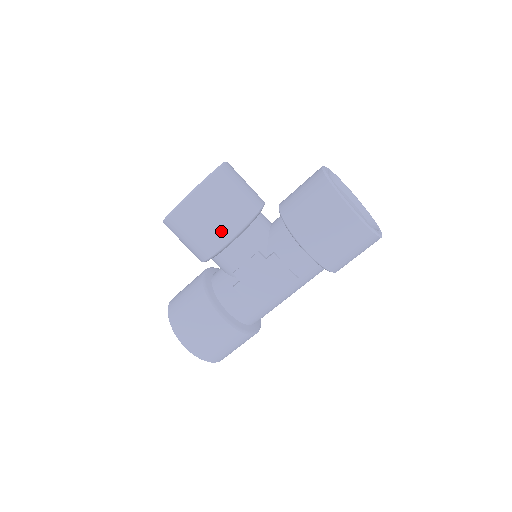
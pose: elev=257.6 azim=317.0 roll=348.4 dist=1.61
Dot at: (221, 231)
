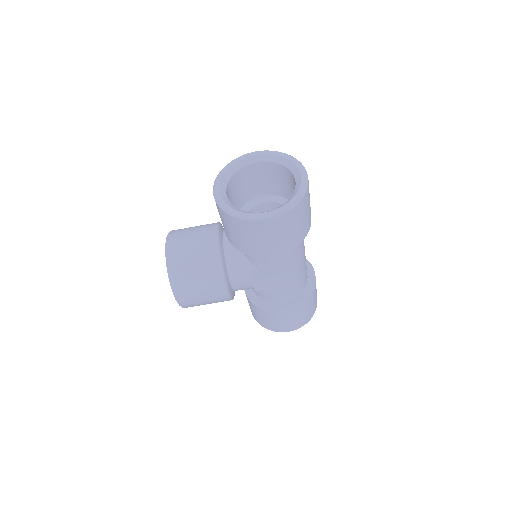
Dot at: (216, 292)
